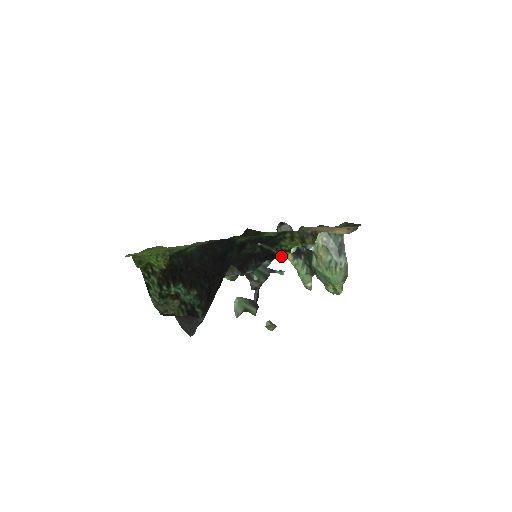
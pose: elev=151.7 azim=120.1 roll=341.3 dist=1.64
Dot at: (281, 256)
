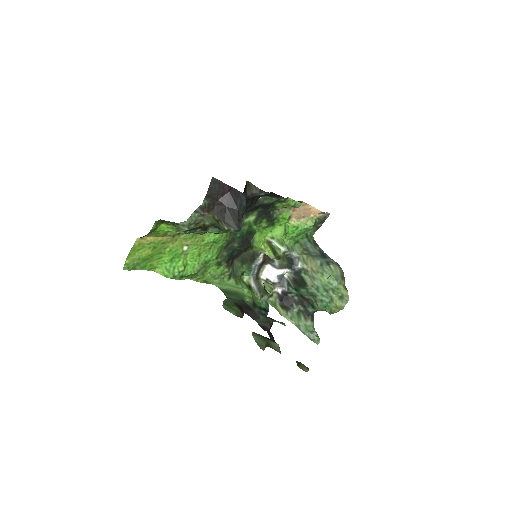
Dot at: (282, 199)
